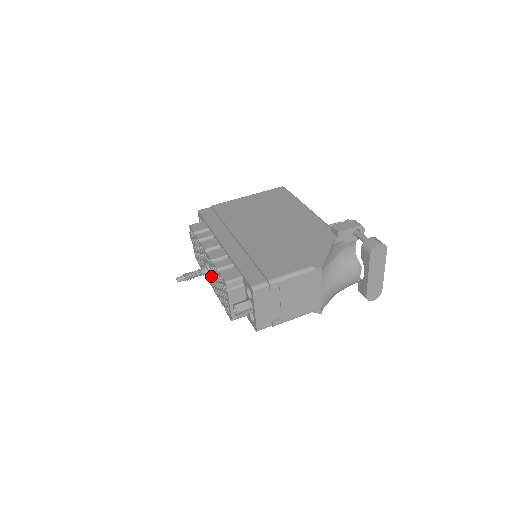
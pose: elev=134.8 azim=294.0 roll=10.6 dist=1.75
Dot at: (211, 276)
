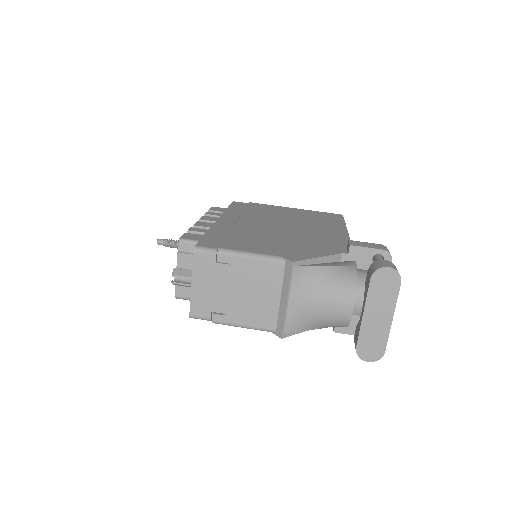
Dot at: occluded
